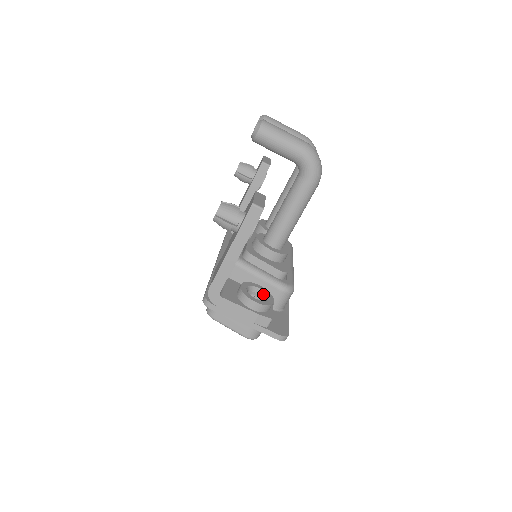
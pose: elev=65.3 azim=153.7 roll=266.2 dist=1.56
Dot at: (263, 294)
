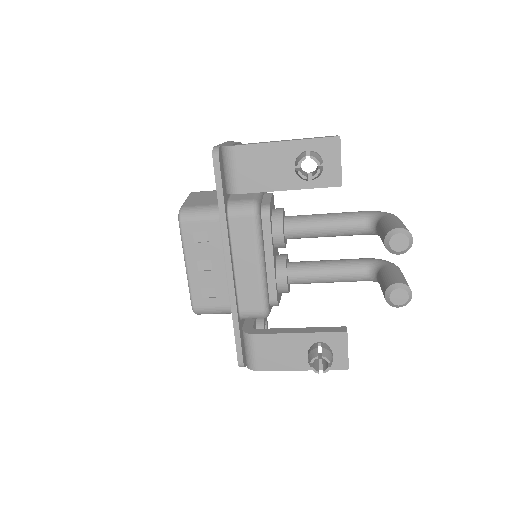
Dot at: (265, 322)
